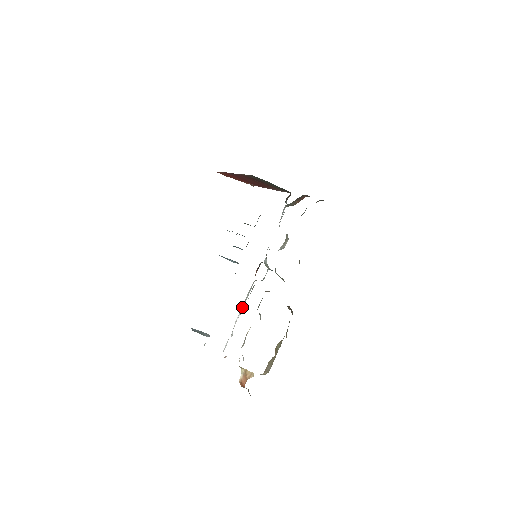
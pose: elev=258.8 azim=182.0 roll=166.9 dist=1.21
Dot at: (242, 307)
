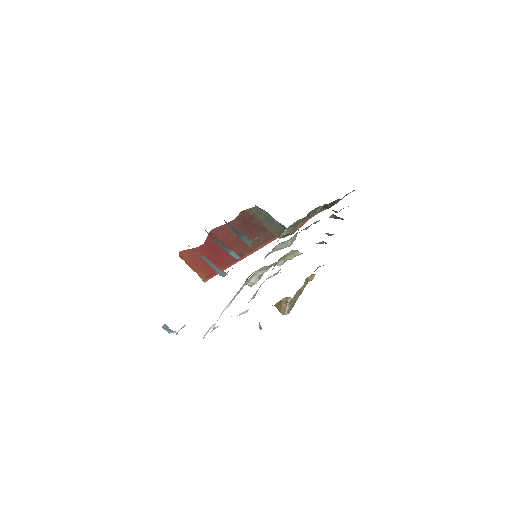
Dot at: (233, 298)
